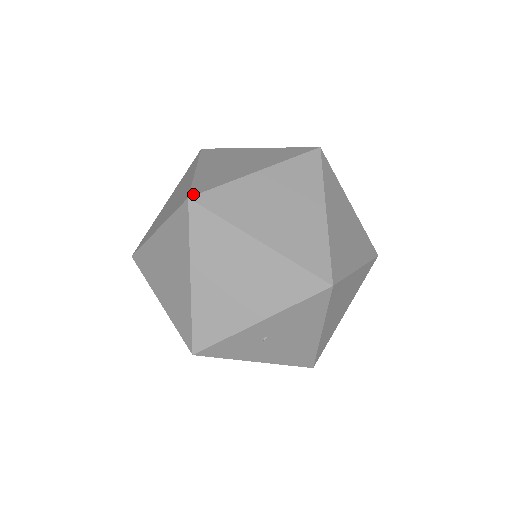
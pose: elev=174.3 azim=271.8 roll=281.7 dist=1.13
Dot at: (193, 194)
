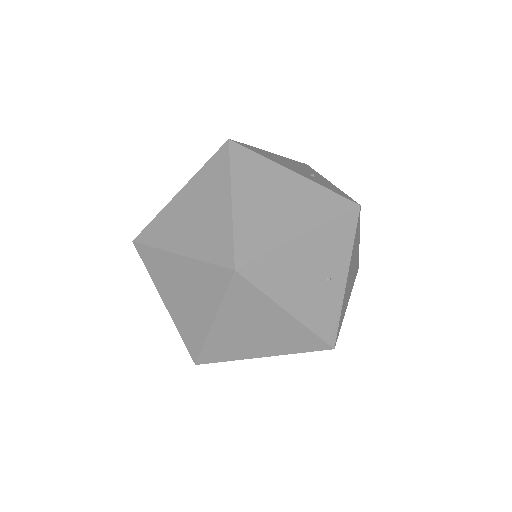
Dot at: (137, 240)
